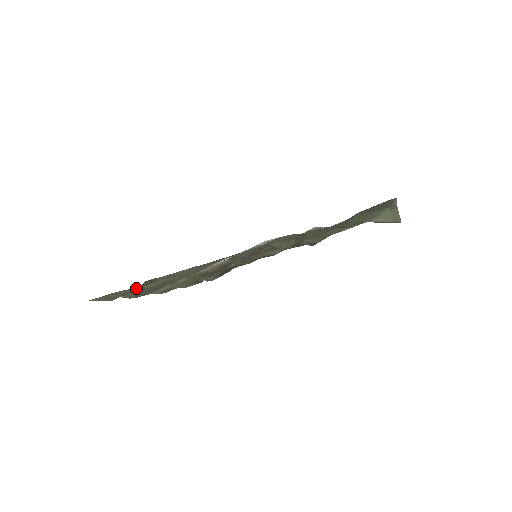
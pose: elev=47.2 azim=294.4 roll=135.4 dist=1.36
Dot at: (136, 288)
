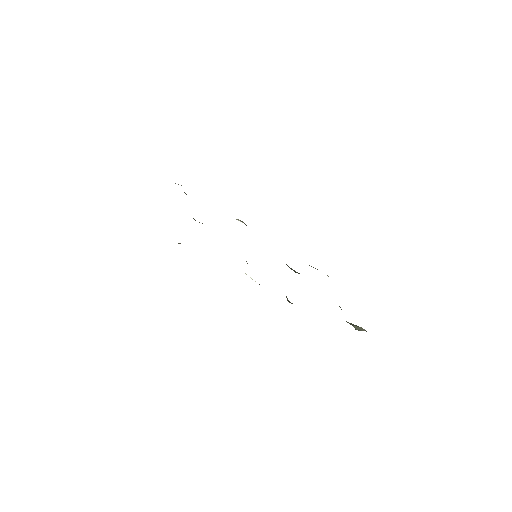
Dot at: occluded
